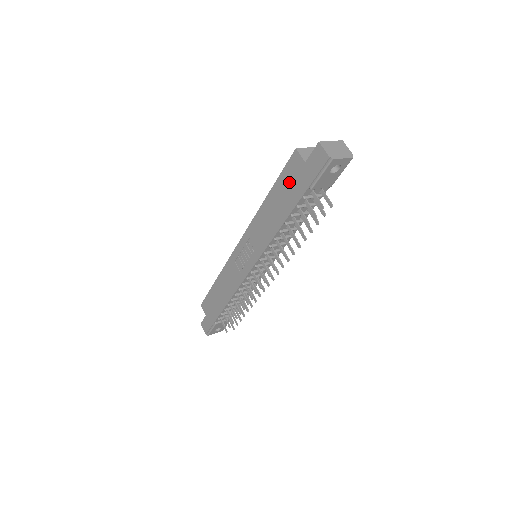
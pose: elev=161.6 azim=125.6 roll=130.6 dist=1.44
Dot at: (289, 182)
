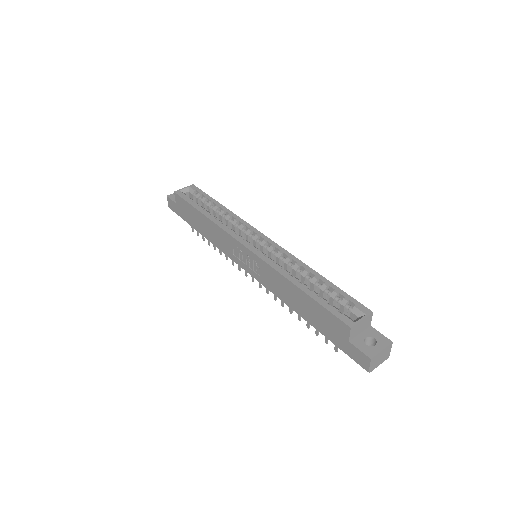
Dot at: (325, 320)
